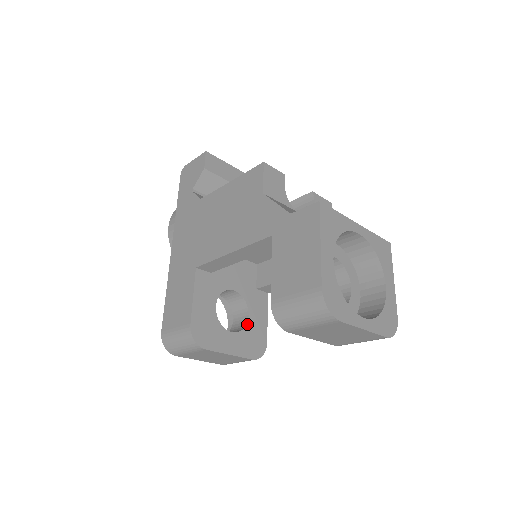
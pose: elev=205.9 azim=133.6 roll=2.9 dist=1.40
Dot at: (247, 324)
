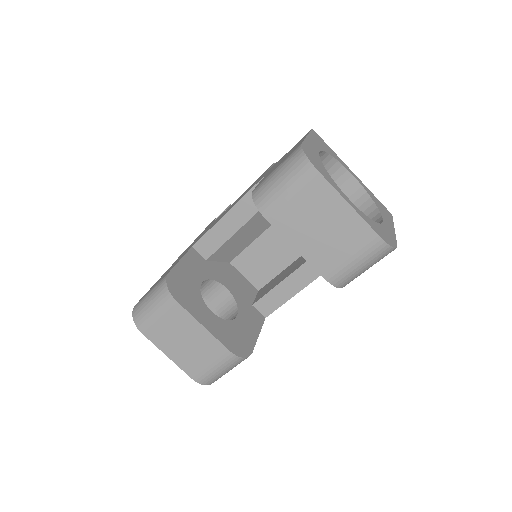
Dot at: (233, 320)
